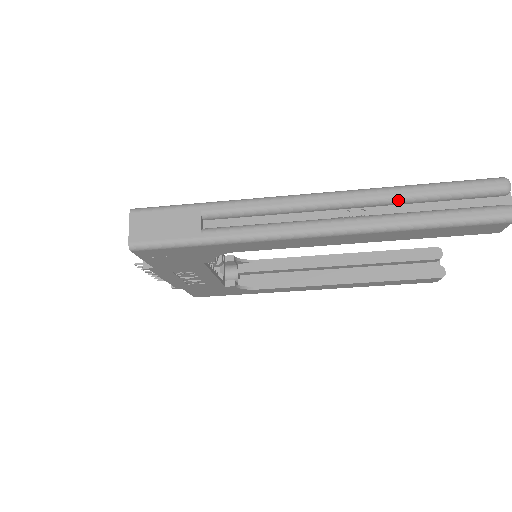
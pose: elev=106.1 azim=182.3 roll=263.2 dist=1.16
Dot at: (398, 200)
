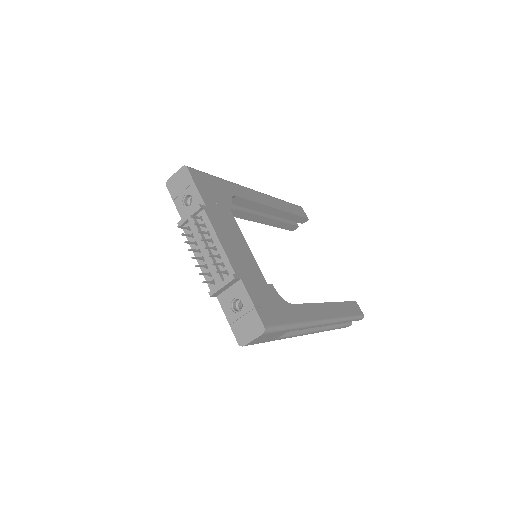
Dot at: occluded
